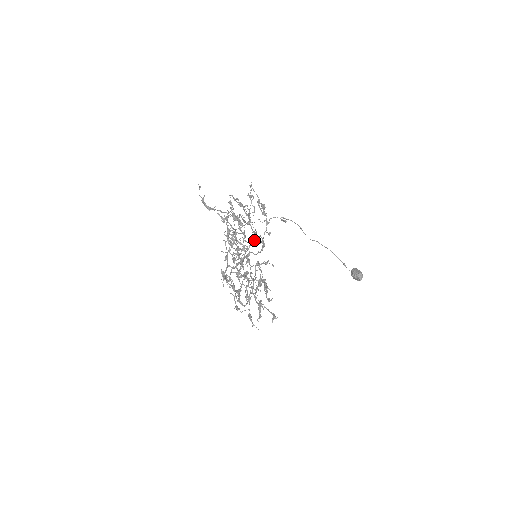
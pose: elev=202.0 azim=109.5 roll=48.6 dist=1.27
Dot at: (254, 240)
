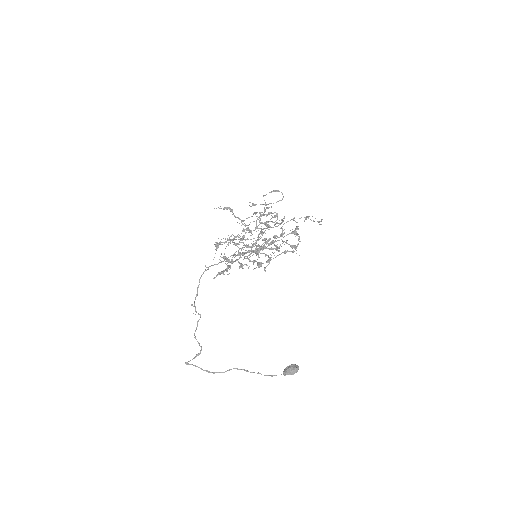
Dot at: occluded
